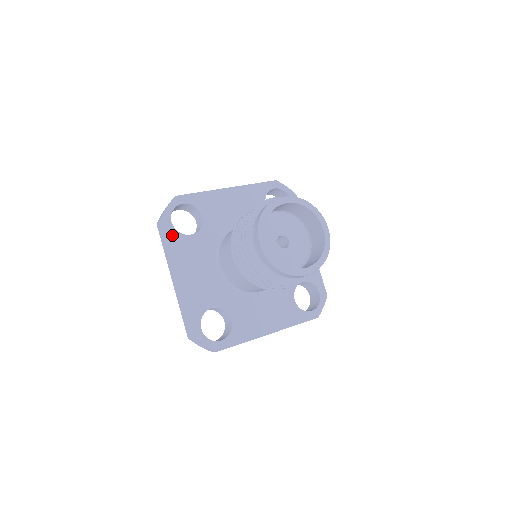
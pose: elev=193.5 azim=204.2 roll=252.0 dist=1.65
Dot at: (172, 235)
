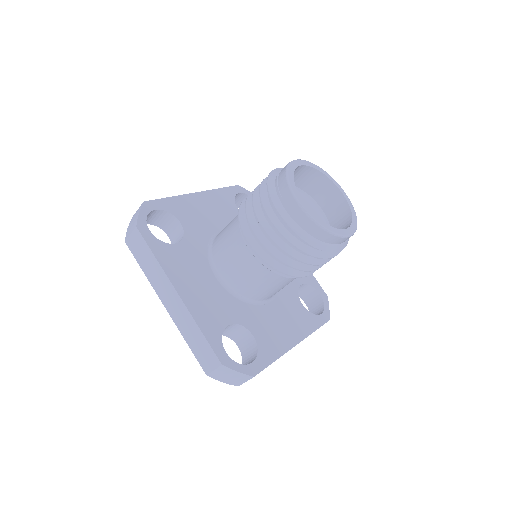
Dot at: (155, 245)
